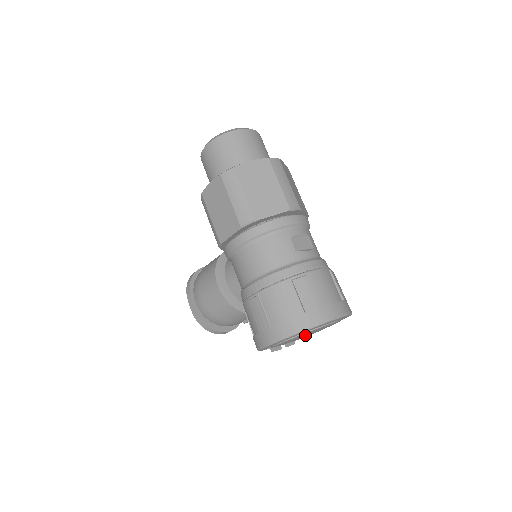
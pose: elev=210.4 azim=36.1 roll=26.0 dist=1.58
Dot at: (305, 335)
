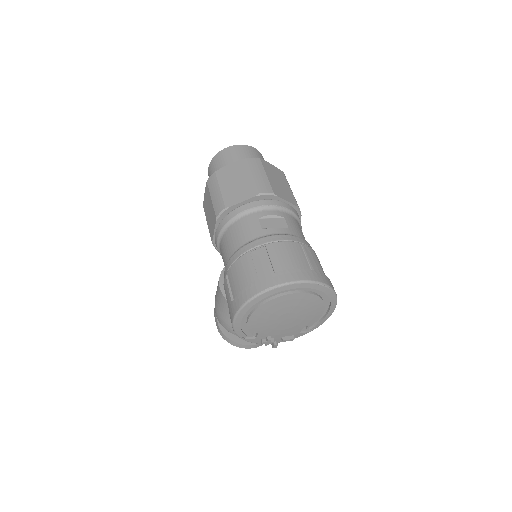
Dot at: (274, 311)
